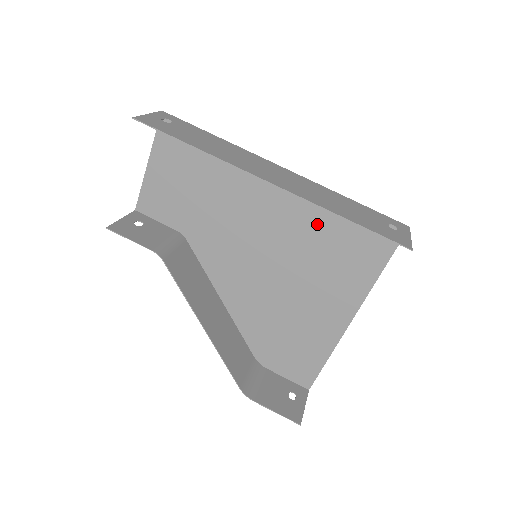
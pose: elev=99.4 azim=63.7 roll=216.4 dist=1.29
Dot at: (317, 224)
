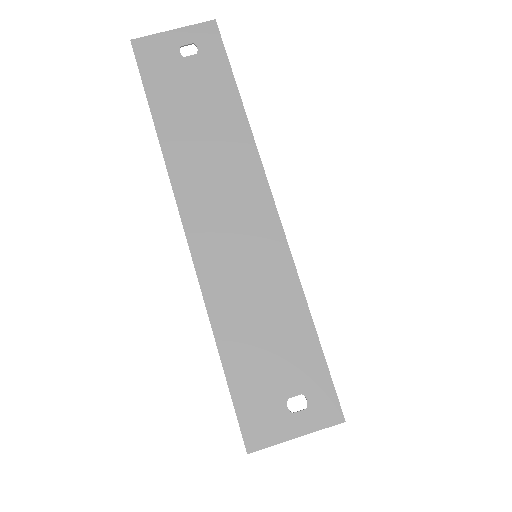
Dot at: occluded
